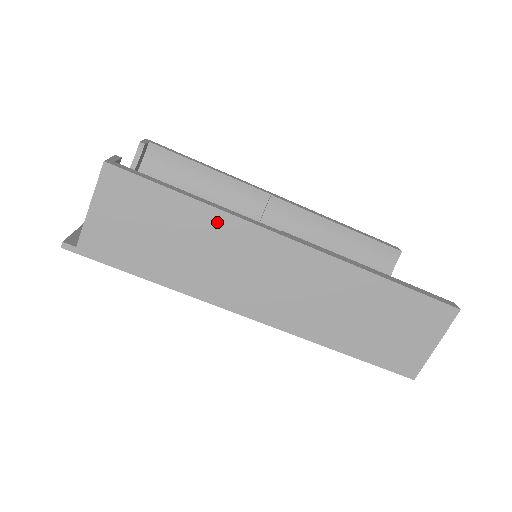
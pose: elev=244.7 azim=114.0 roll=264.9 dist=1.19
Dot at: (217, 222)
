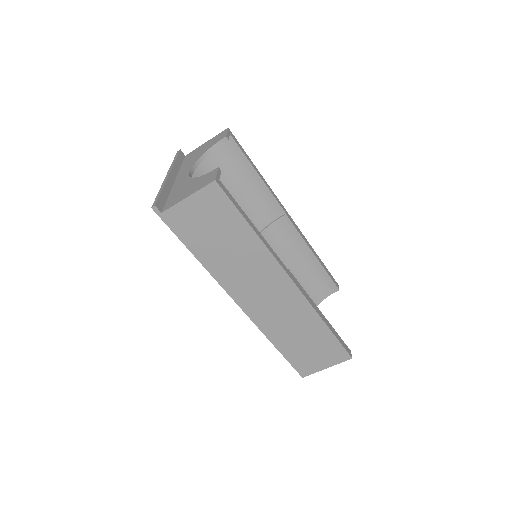
Dot at: (257, 248)
